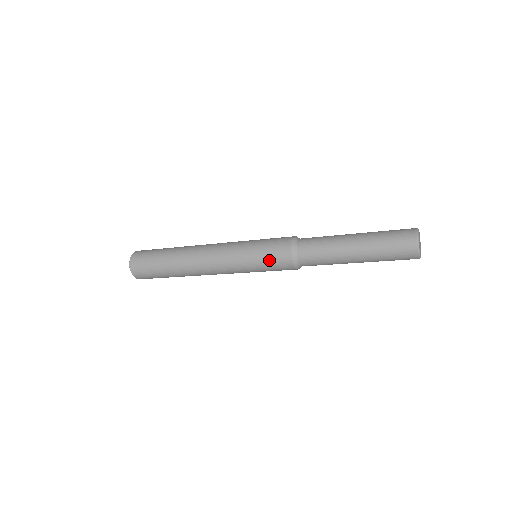
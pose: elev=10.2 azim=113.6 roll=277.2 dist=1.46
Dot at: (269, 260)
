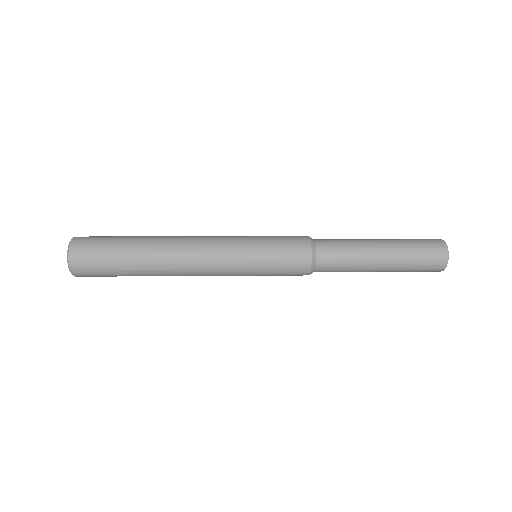
Dot at: occluded
